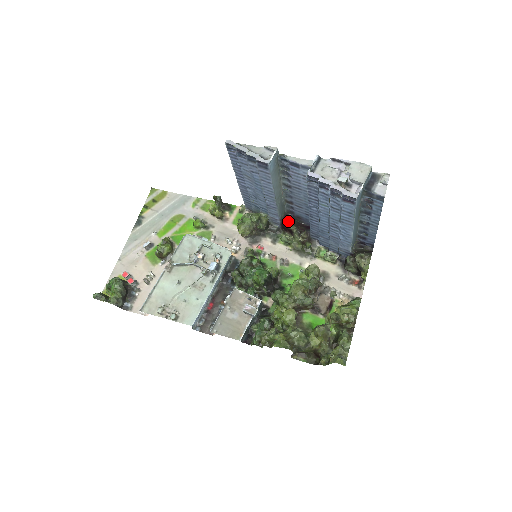
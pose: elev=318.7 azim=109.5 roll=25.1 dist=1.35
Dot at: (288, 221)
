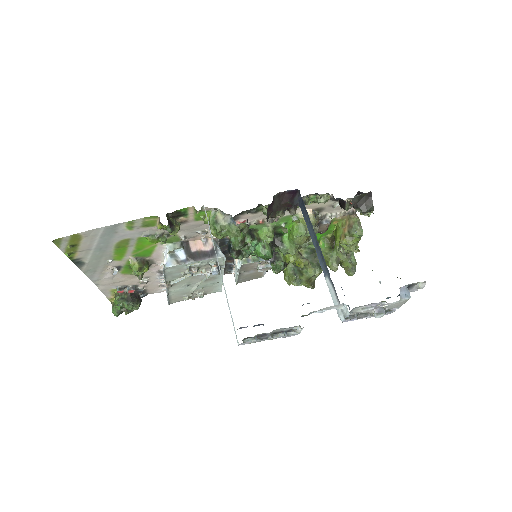
Dot at: (272, 214)
